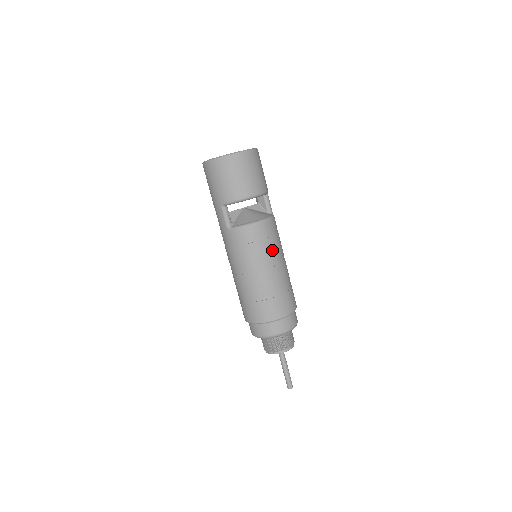
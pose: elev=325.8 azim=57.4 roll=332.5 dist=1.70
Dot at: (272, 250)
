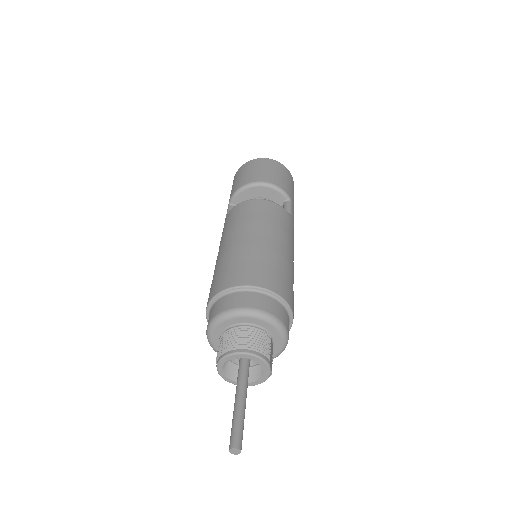
Dot at: (258, 221)
